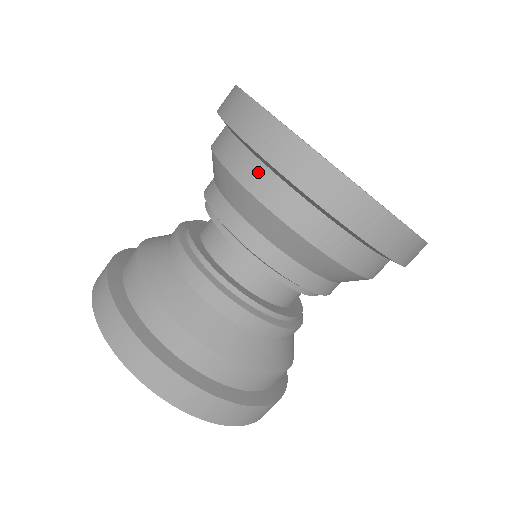
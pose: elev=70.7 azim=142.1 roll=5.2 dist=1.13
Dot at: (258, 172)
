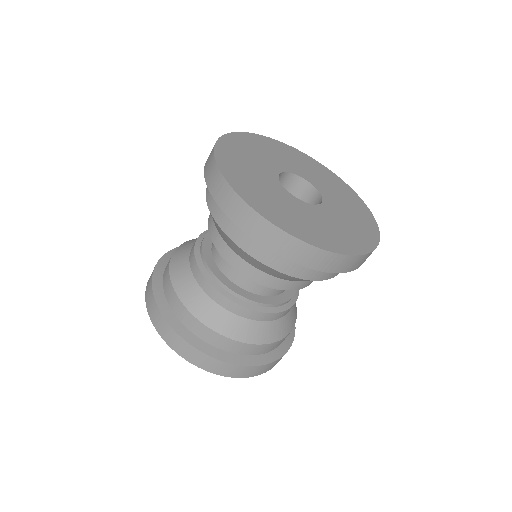
Dot at: (220, 209)
